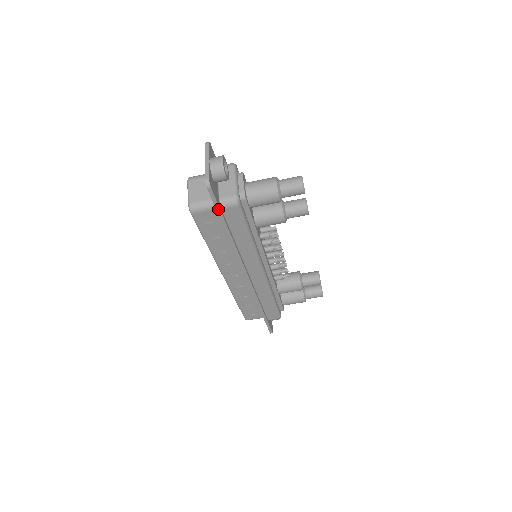
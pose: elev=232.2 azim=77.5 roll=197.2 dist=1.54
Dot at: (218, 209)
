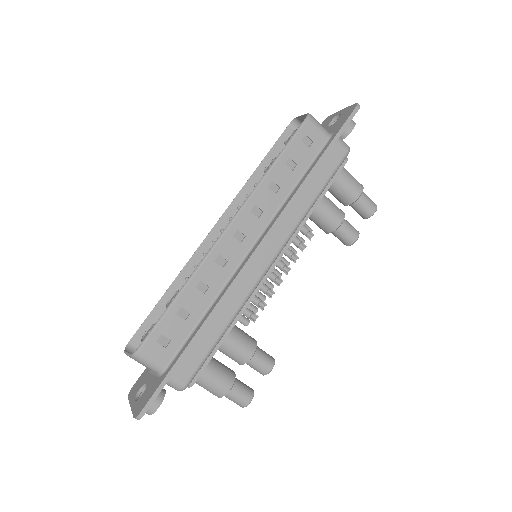
Dot at: (340, 133)
